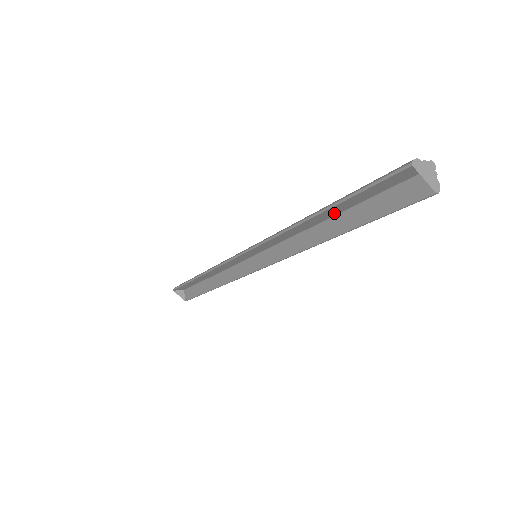
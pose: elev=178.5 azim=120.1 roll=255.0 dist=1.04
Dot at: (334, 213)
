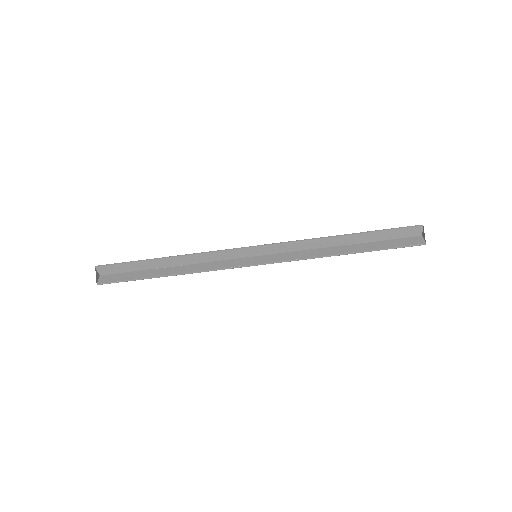
Dot at: (353, 241)
